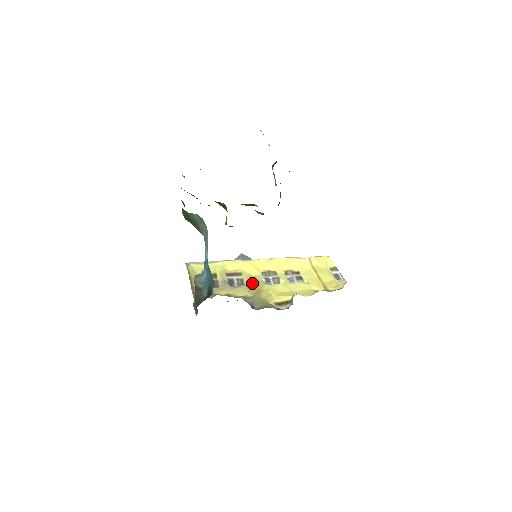
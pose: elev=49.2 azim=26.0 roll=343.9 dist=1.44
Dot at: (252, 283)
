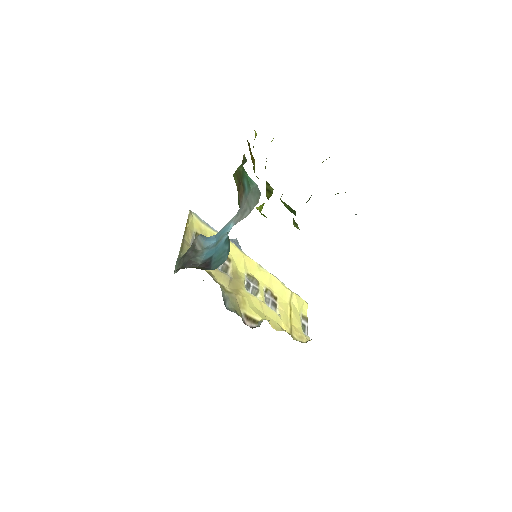
Dot at: (235, 278)
